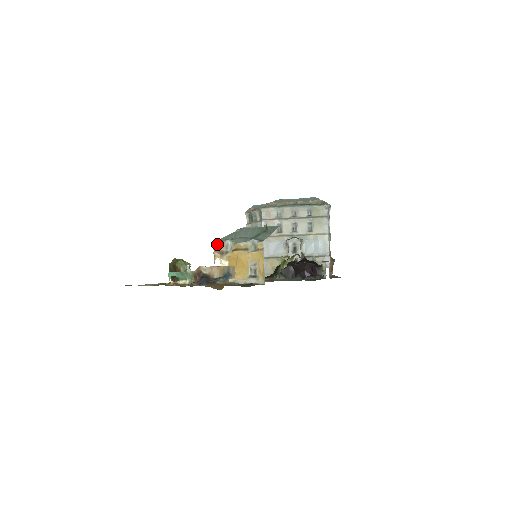
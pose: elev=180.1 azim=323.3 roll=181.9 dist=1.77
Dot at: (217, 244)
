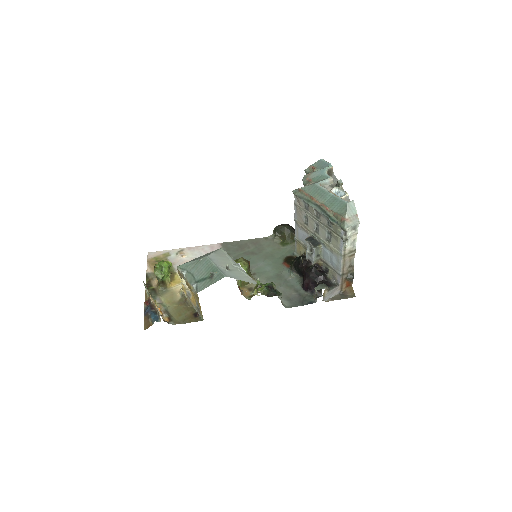
Dot at: (178, 270)
